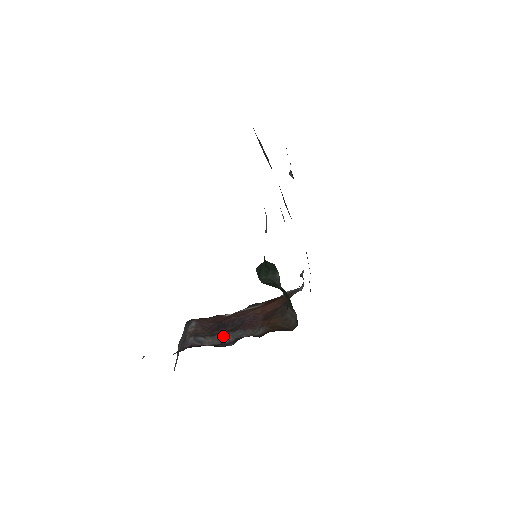
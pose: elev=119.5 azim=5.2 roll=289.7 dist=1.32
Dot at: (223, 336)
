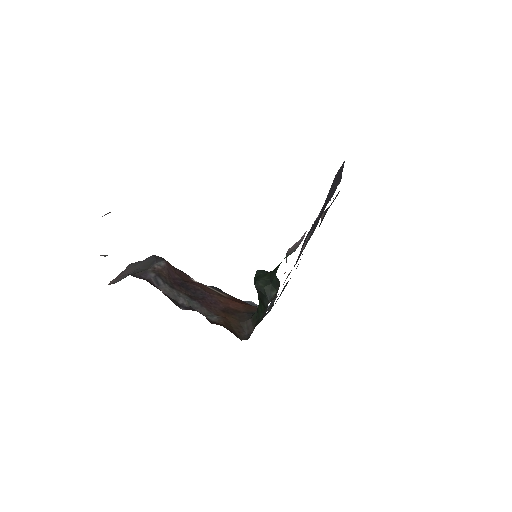
Dot at: (180, 295)
